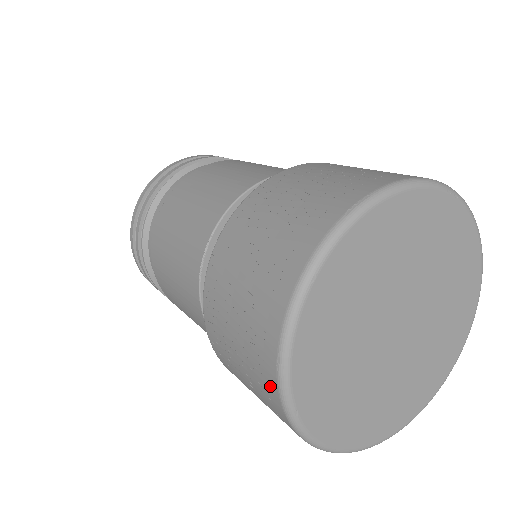
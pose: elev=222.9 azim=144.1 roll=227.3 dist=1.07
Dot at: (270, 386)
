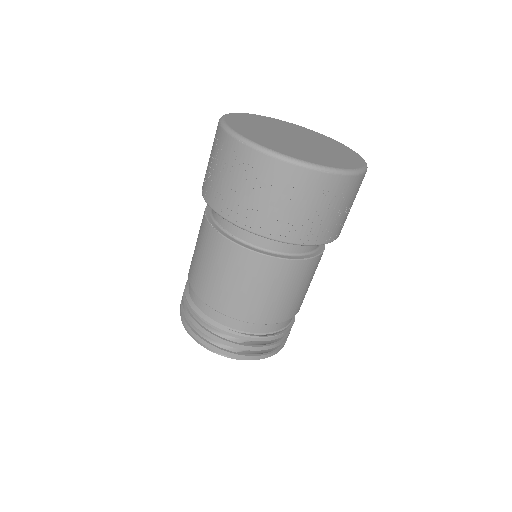
Dot at: (254, 158)
